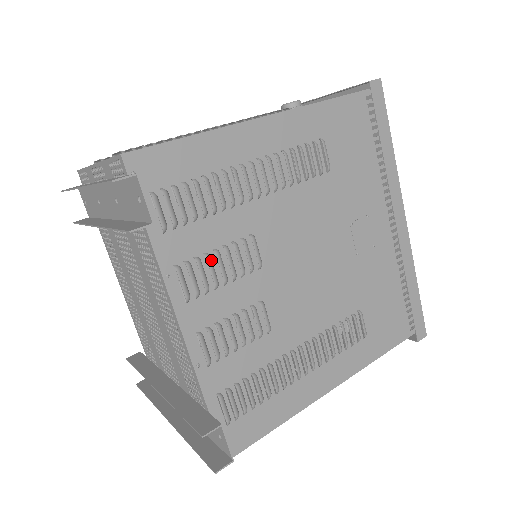
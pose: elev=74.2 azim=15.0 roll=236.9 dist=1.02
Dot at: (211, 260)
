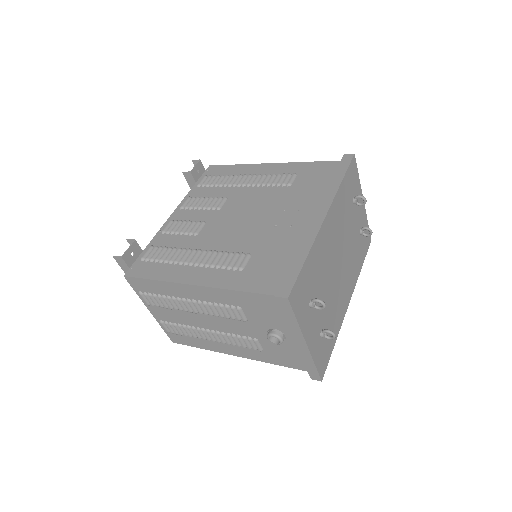
Dot at: (203, 199)
